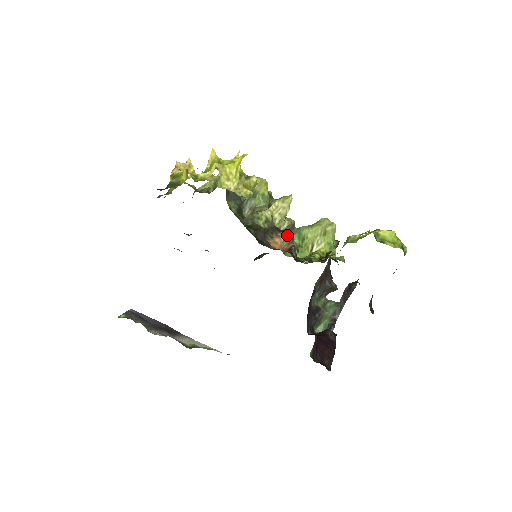
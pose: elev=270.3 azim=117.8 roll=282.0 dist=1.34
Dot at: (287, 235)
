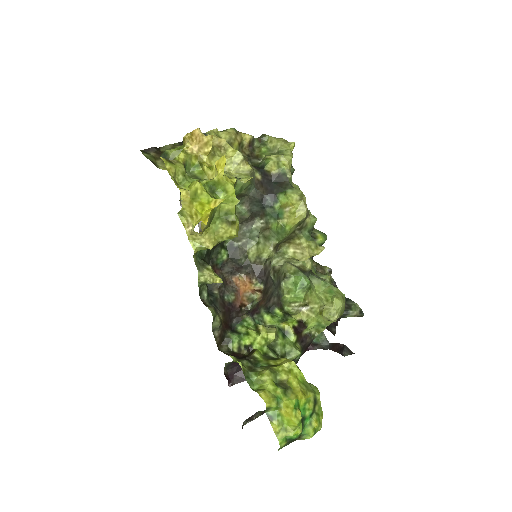
Dot at: (259, 289)
